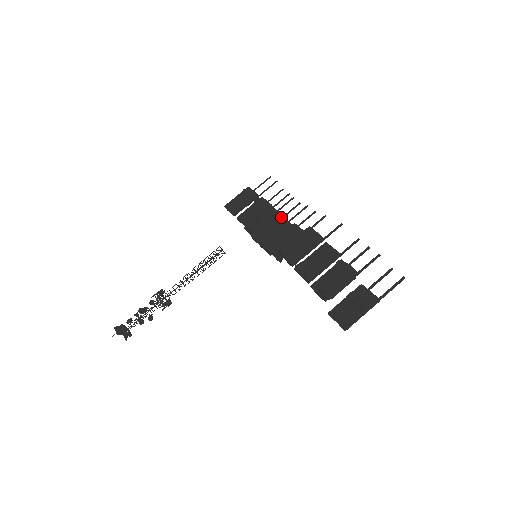
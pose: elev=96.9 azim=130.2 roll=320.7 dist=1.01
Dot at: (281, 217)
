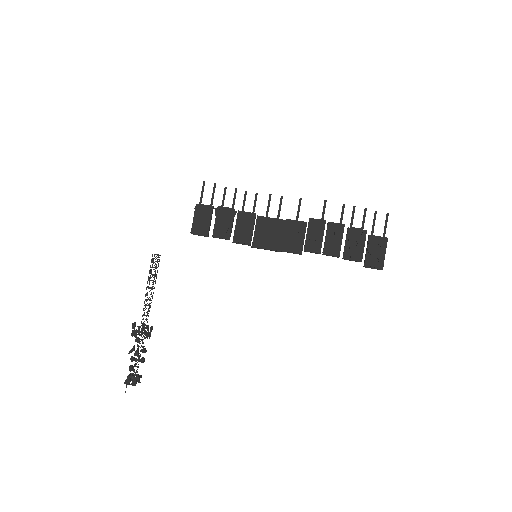
Dot at: (263, 218)
